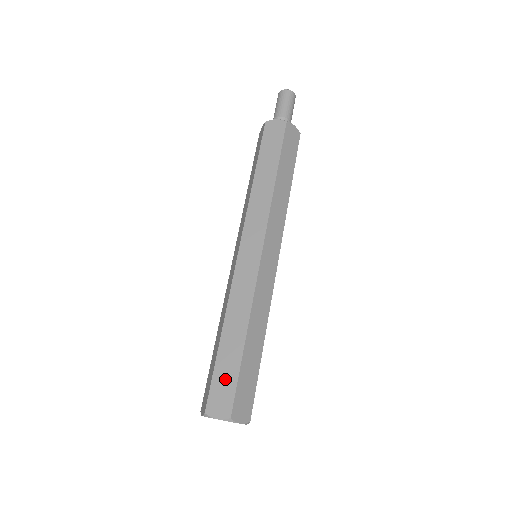
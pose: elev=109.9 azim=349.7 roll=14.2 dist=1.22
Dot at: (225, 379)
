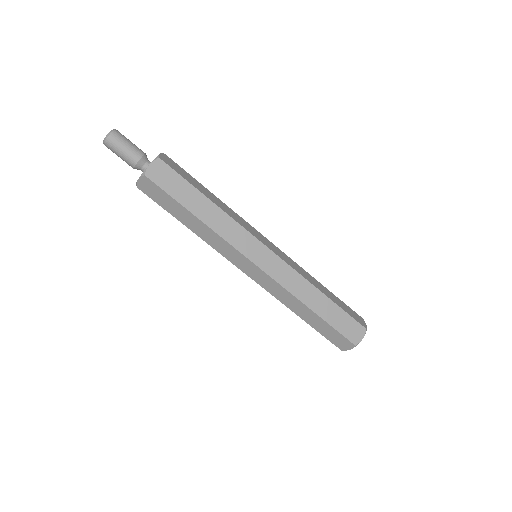
Dot at: (343, 322)
